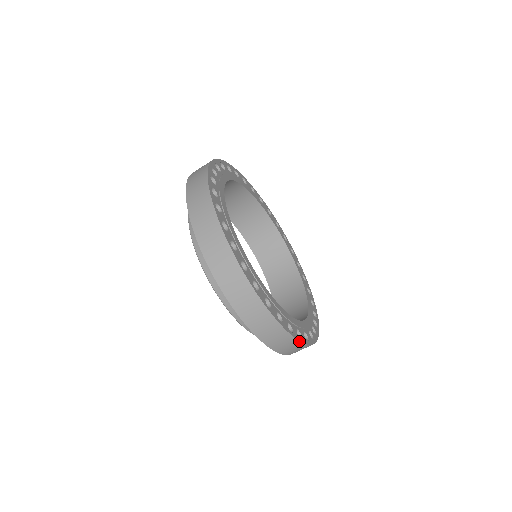
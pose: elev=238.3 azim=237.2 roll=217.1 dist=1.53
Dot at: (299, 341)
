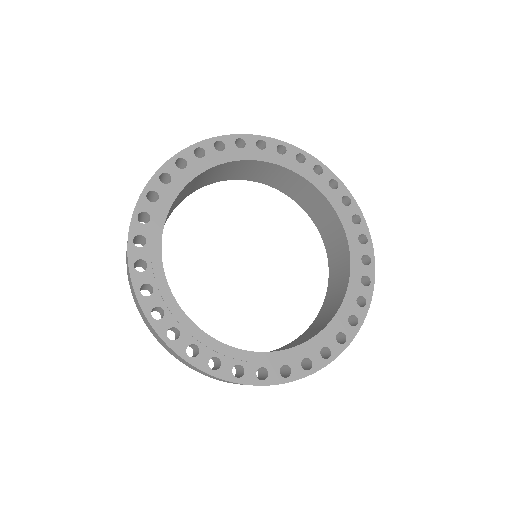
Dot at: (373, 290)
